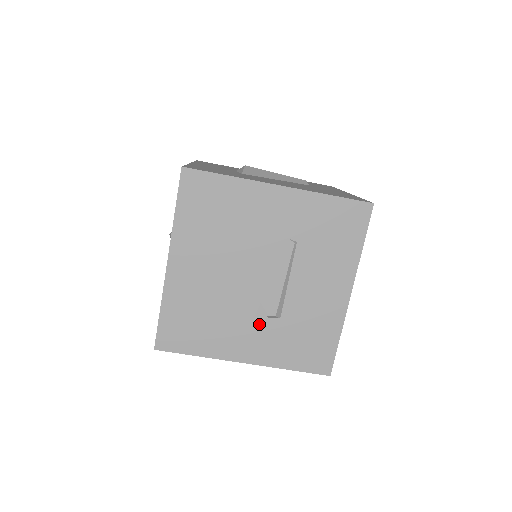
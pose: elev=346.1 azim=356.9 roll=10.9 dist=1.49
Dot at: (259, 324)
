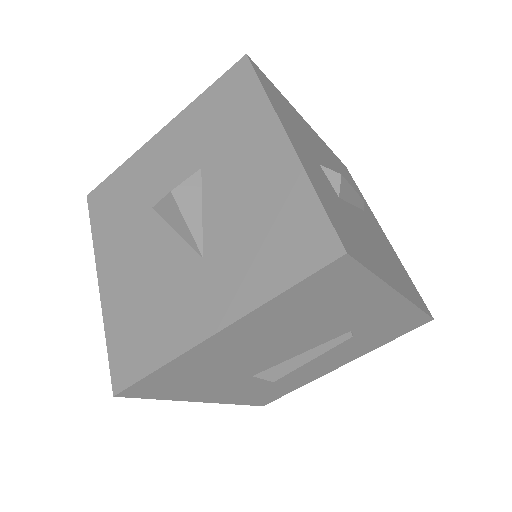
Dot at: (249, 380)
